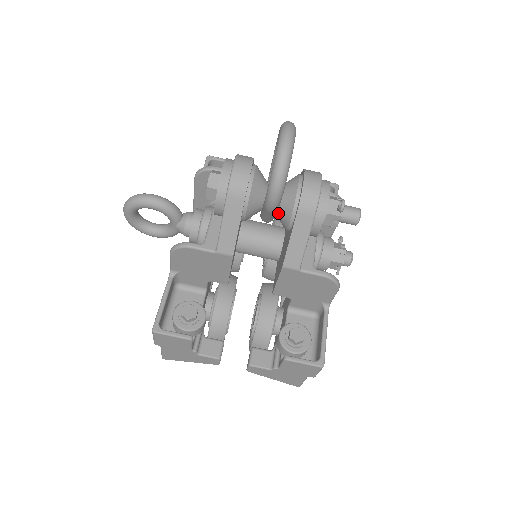
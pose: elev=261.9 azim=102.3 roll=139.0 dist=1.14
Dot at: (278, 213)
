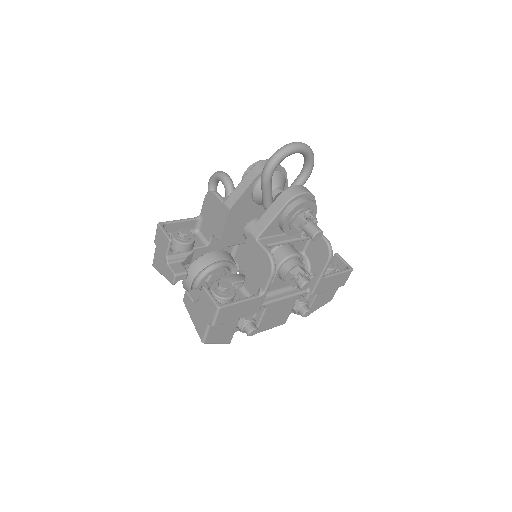
Dot at: occluded
